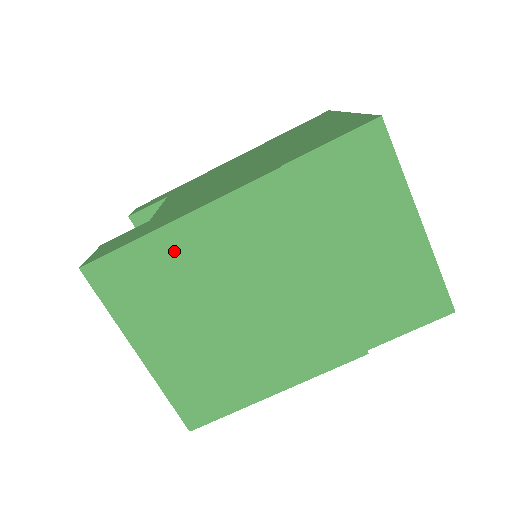
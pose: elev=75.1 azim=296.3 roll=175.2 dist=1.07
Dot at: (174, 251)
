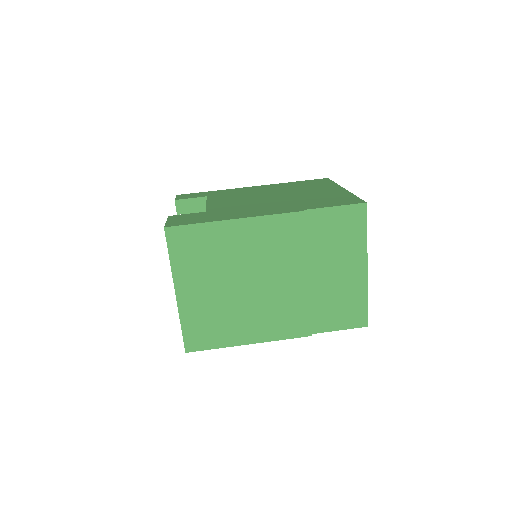
Dot at: (225, 237)
